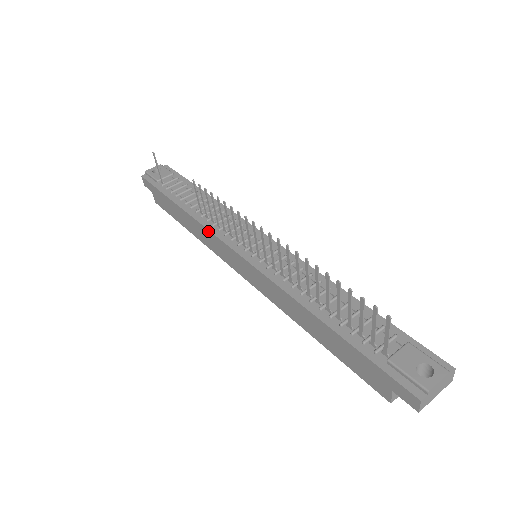
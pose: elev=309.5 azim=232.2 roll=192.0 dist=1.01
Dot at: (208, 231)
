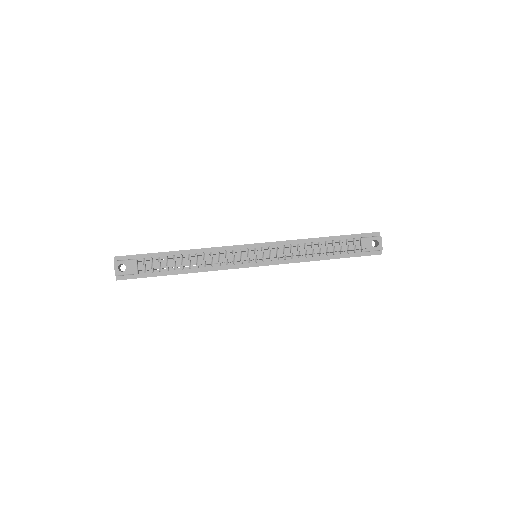
Dot at: occluded
